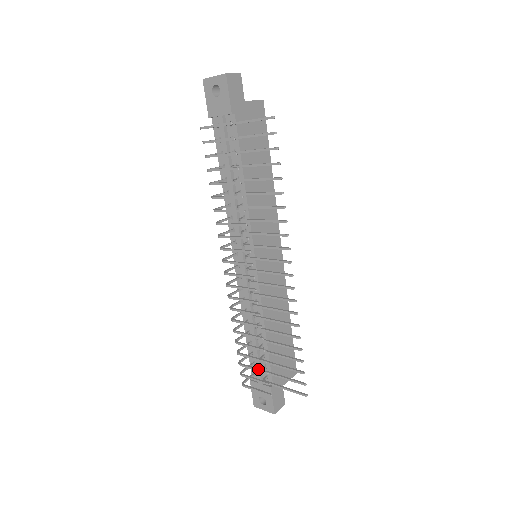
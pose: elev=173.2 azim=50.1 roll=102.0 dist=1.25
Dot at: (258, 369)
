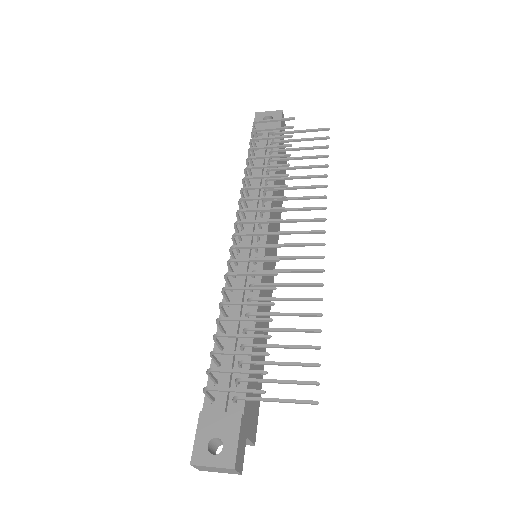
Dot at: occluded
